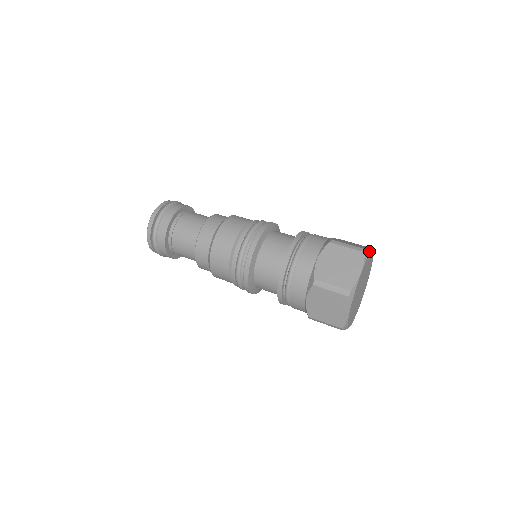
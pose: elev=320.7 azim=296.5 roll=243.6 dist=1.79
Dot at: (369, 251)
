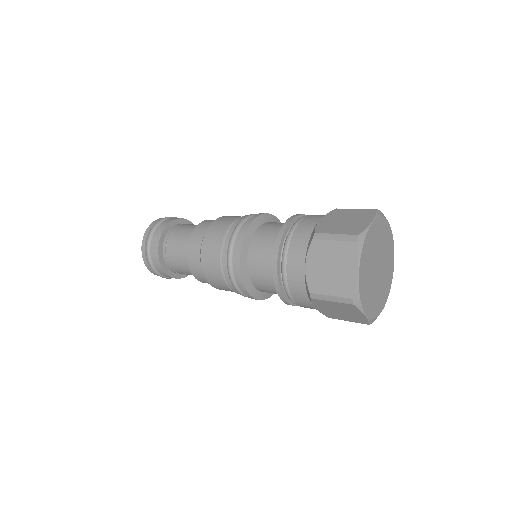
Dot at: (383, 215)
